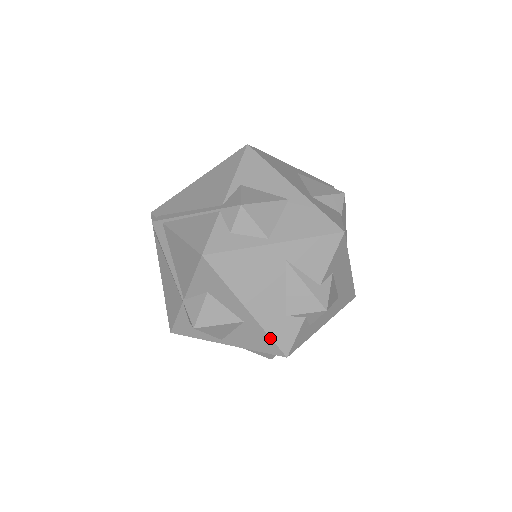
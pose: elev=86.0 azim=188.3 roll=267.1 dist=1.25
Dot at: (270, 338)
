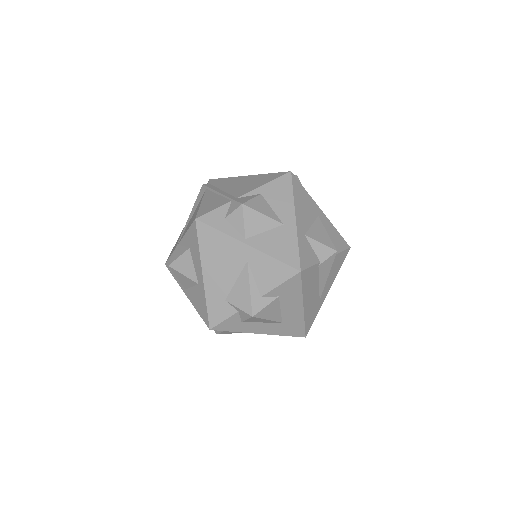
Dot at: (206, 307)
